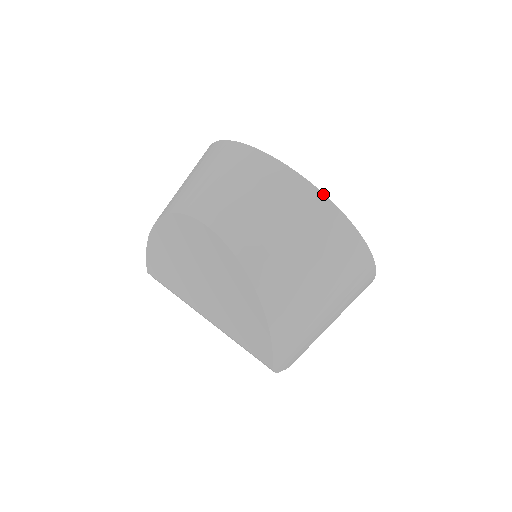
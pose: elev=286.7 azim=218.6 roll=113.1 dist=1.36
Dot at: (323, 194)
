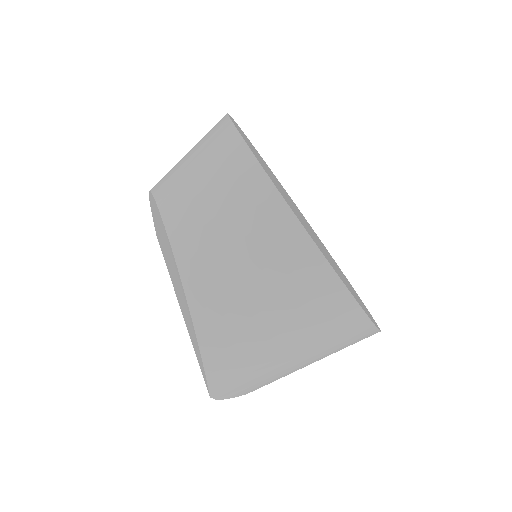
Dot at: (299, 222)
